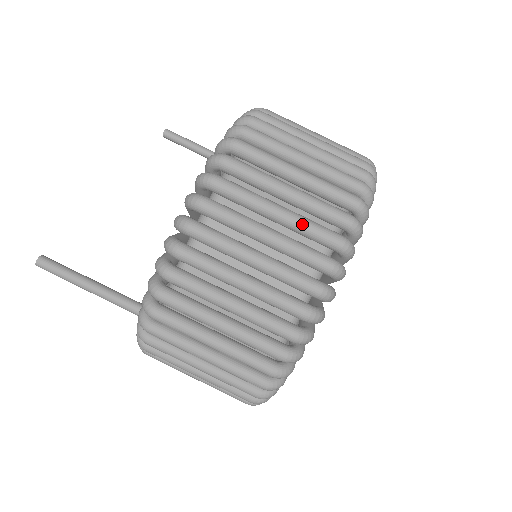
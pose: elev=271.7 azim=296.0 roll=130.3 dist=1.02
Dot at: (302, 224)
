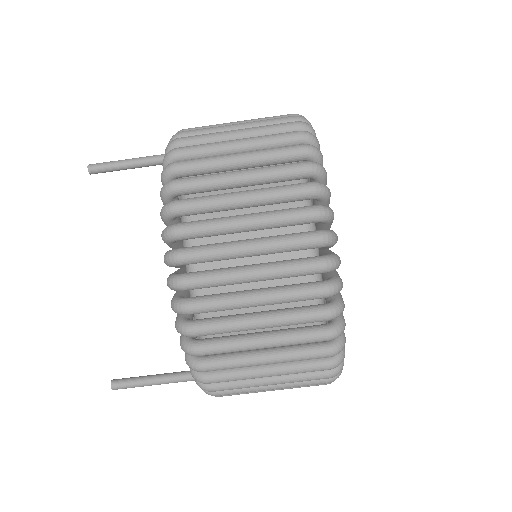
Dot at: (286, 323)
